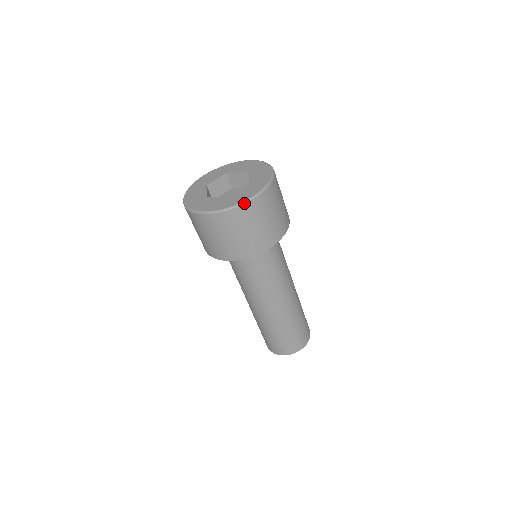
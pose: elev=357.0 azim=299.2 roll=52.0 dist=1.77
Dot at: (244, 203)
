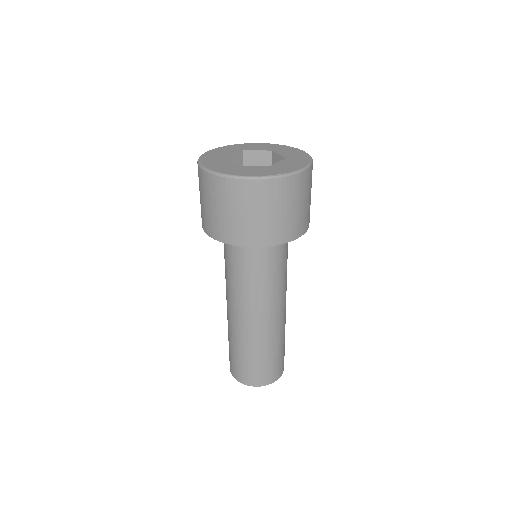
Dot at: (295, 173)
